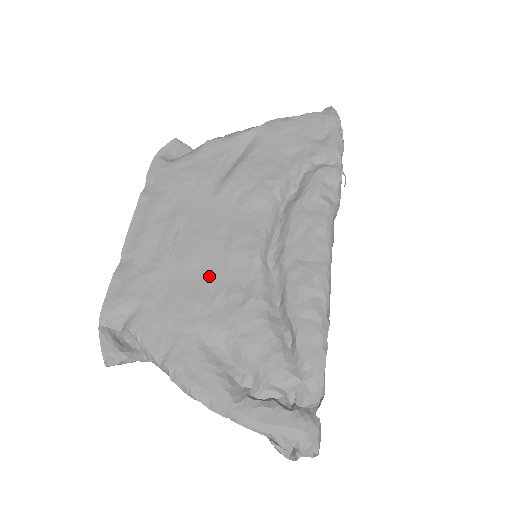
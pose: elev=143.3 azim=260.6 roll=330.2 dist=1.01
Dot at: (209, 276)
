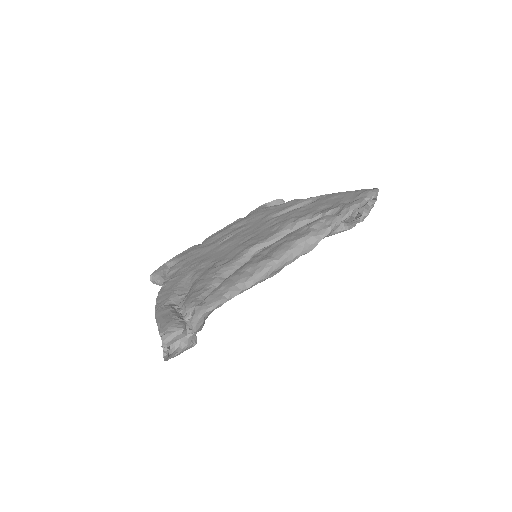
Dot at: (221, 254)
